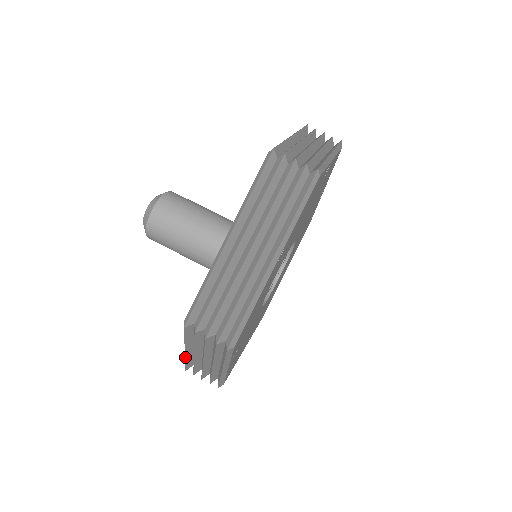
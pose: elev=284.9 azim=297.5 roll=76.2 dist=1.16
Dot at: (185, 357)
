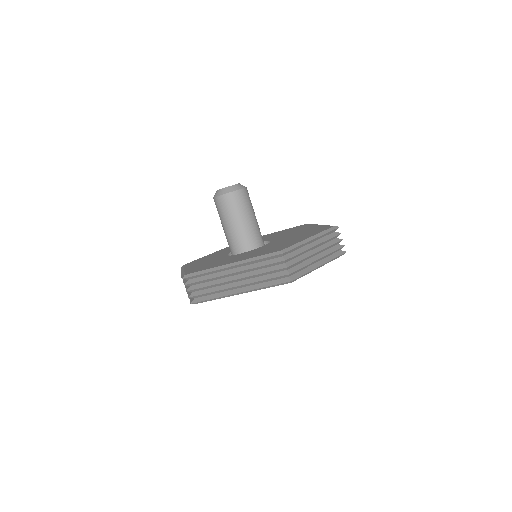
Dot at: (181, 271)
